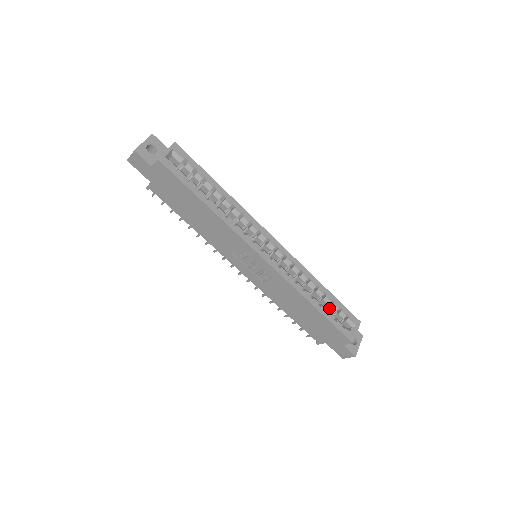
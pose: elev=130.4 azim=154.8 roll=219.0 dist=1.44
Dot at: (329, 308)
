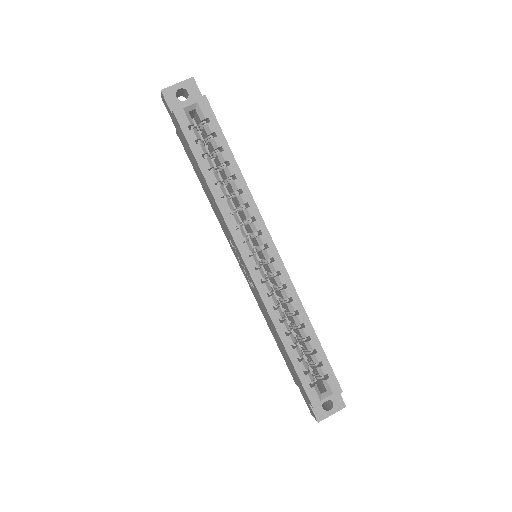
Dot at: (310, 355)
